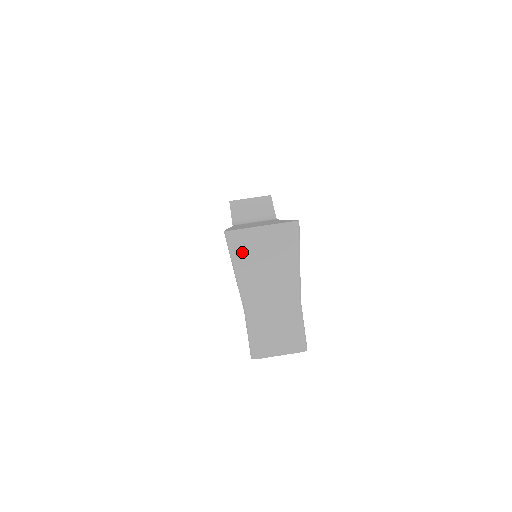
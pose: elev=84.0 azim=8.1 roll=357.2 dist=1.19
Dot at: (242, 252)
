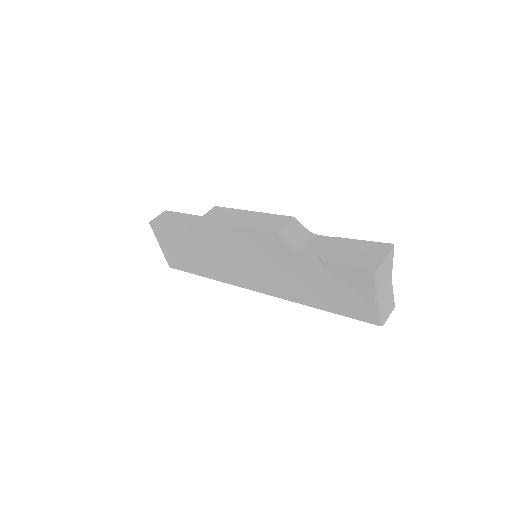
Dot at: (380, 276)
